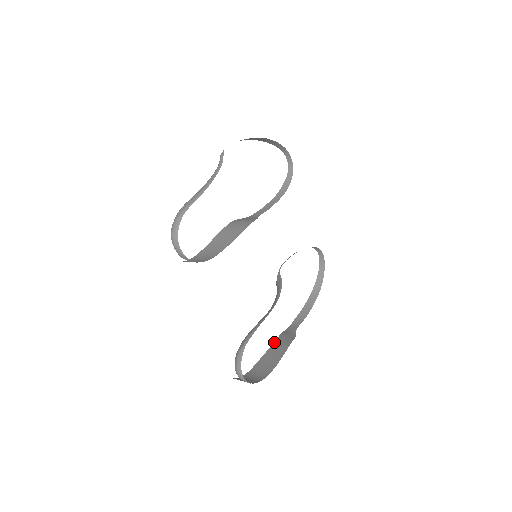
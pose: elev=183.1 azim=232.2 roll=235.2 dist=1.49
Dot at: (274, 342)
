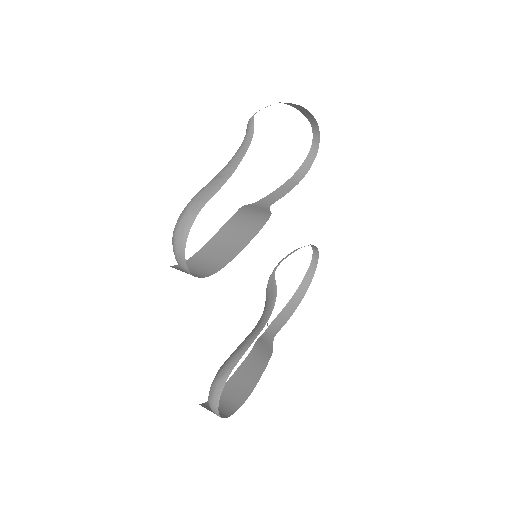
Dot at: (249, 354)
